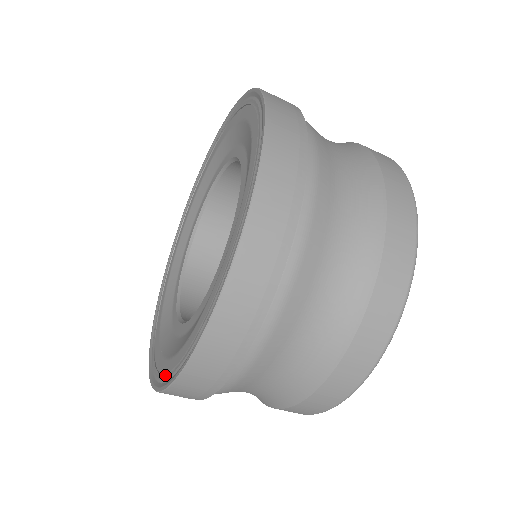
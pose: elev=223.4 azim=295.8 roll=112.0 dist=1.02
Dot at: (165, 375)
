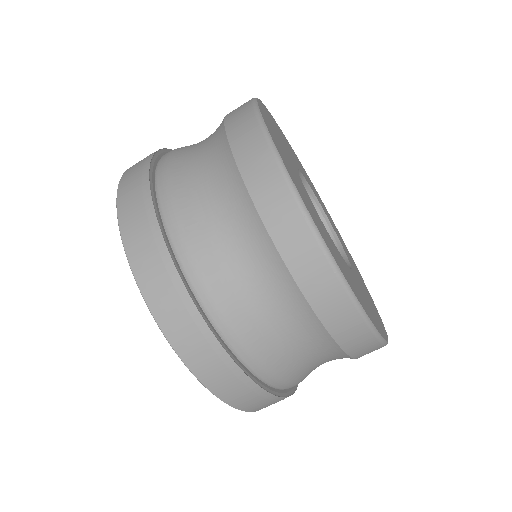
Dot at: occluded
